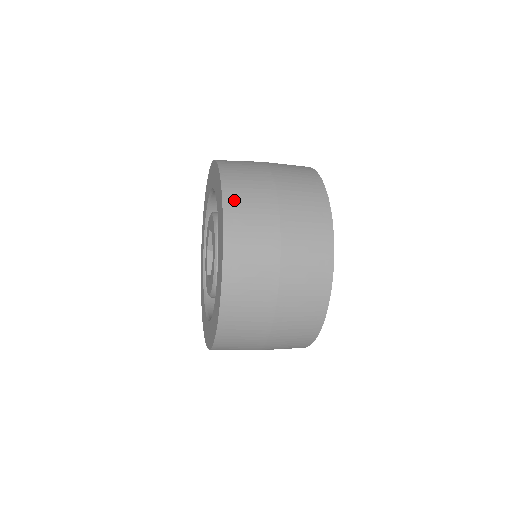
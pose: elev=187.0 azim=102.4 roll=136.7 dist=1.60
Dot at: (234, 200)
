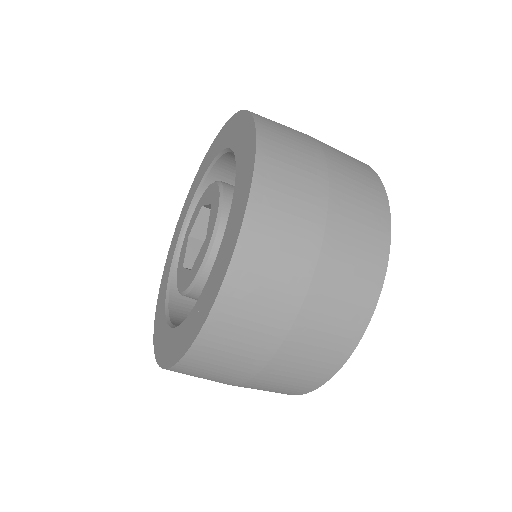
Dot at: occluded
